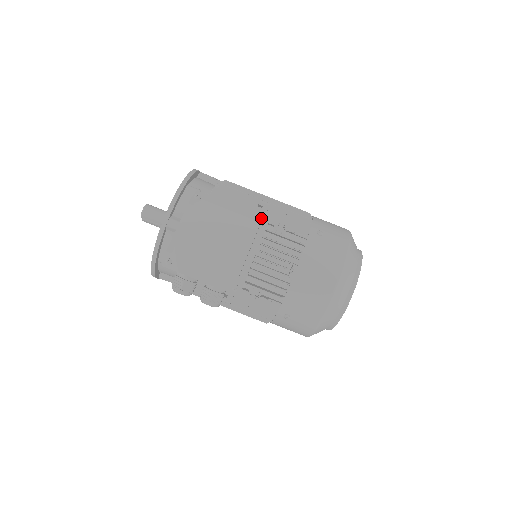
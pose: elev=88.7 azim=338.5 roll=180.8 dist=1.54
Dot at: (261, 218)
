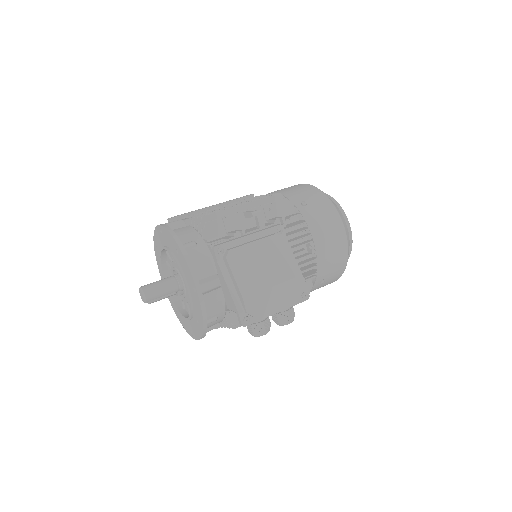
Dot at: (277, 228)
